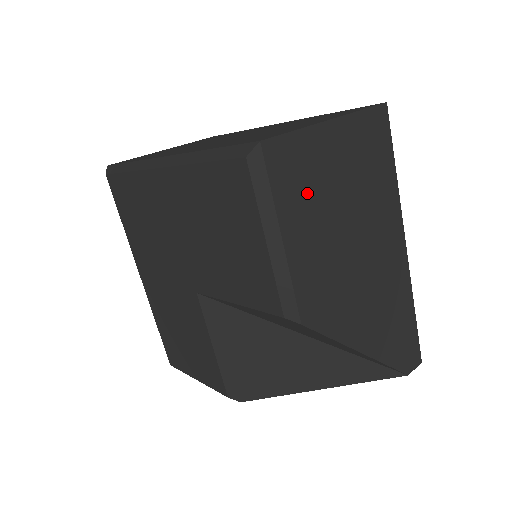
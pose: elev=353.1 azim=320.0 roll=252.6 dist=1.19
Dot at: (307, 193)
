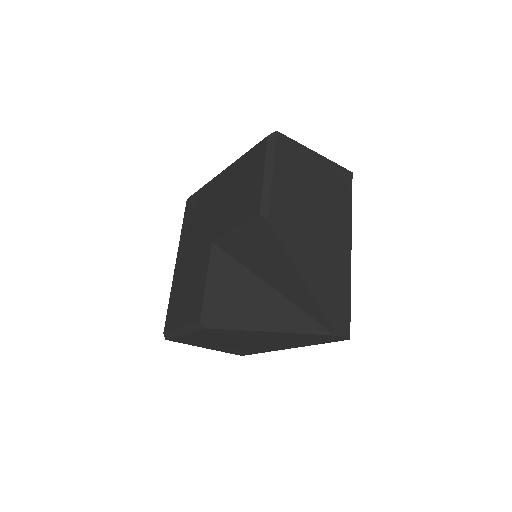
Dot at: (293, 168)
